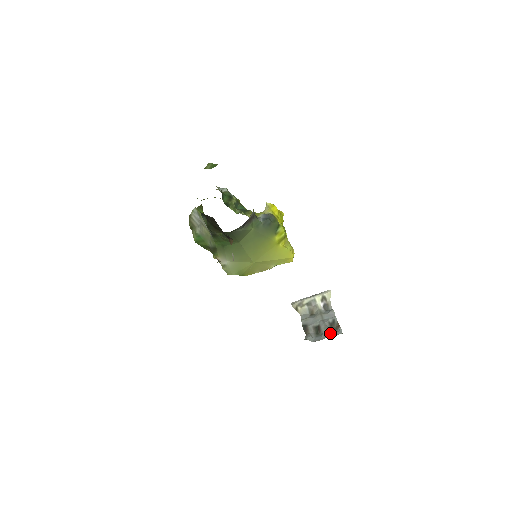
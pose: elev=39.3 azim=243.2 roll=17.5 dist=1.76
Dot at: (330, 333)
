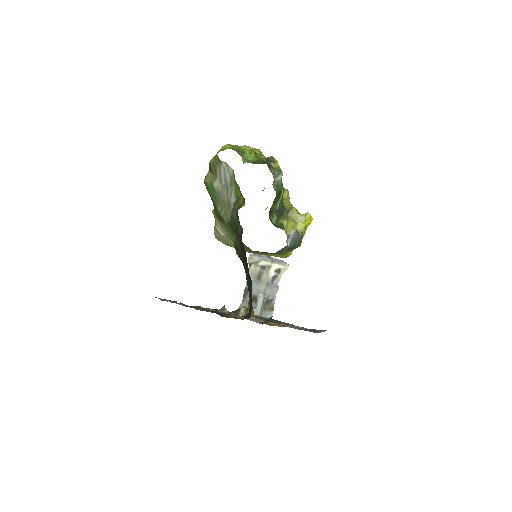
Dot at: (262, 312)
